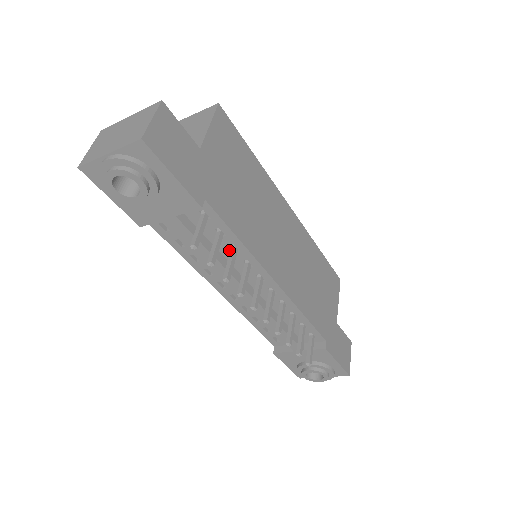
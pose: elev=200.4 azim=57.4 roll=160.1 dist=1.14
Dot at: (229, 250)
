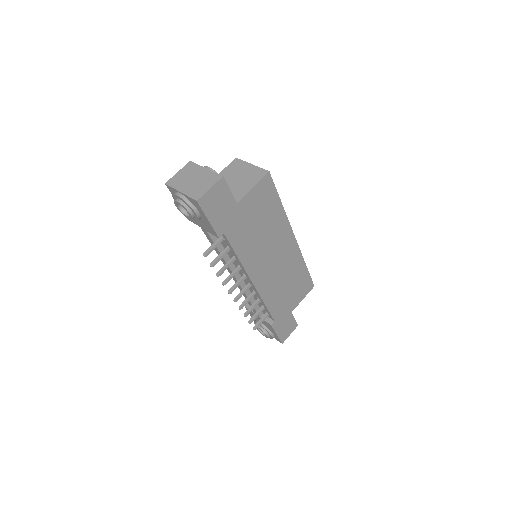
Dot at: (232, 256)
